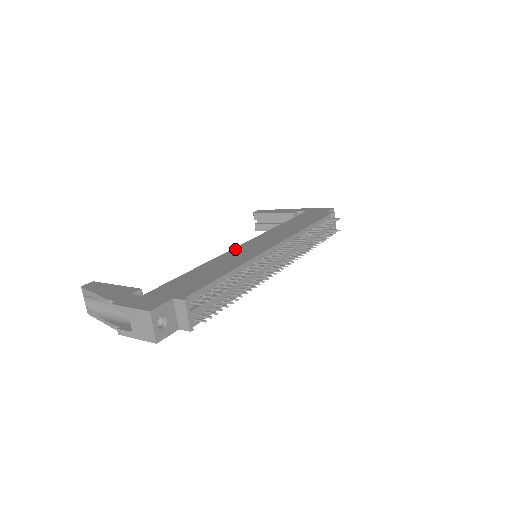
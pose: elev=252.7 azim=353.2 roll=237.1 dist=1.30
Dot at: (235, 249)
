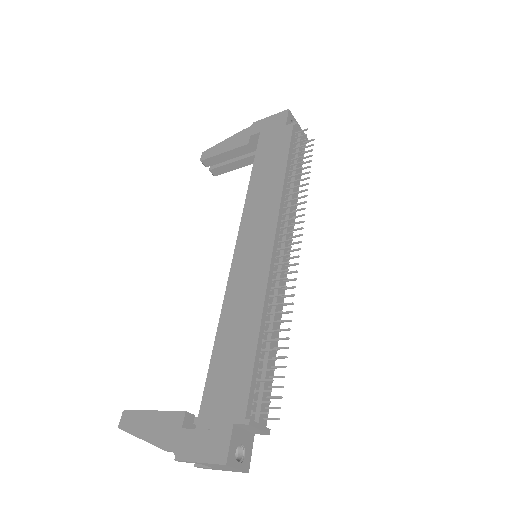
Dot at: (233, 271)
